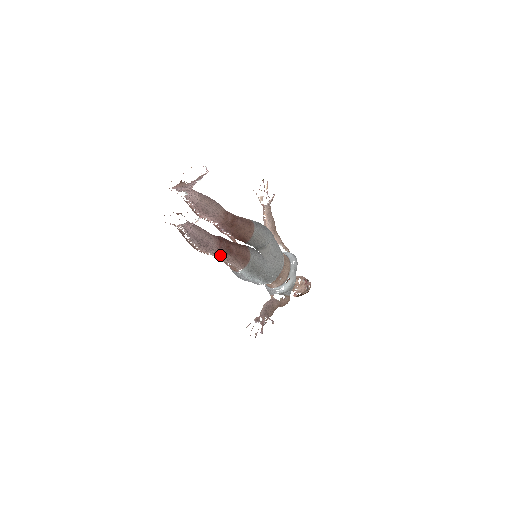
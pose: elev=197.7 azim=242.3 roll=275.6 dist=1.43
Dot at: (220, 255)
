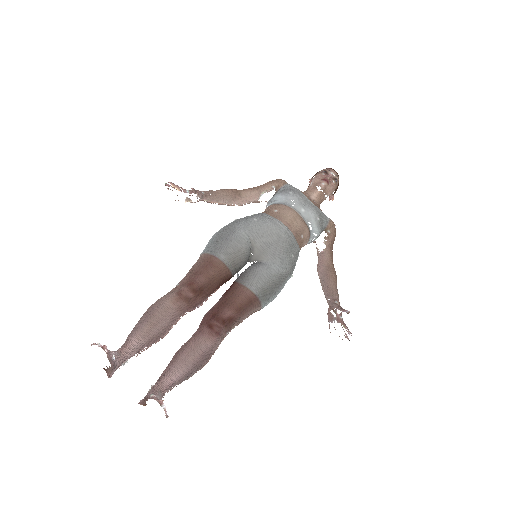
Dot at: (227, 332)
